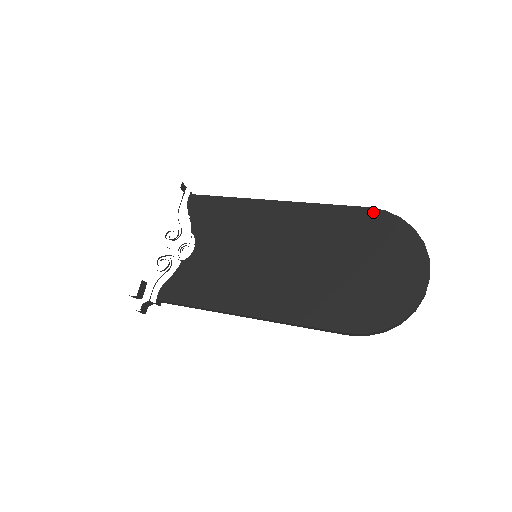
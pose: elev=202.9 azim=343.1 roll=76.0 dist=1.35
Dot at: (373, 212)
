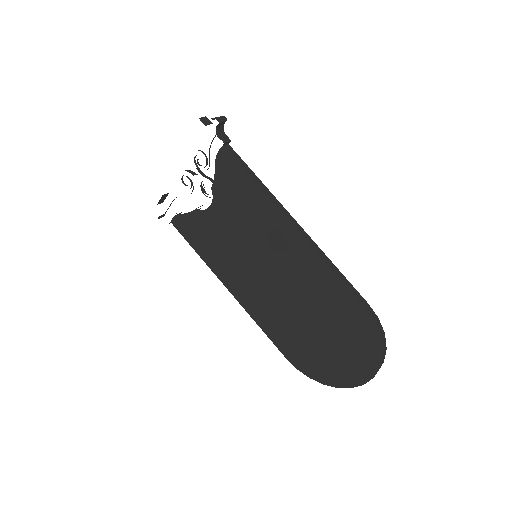
Dot at: (365, 316)
